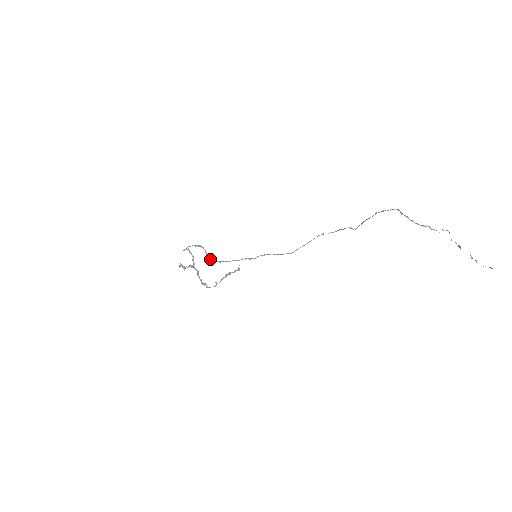
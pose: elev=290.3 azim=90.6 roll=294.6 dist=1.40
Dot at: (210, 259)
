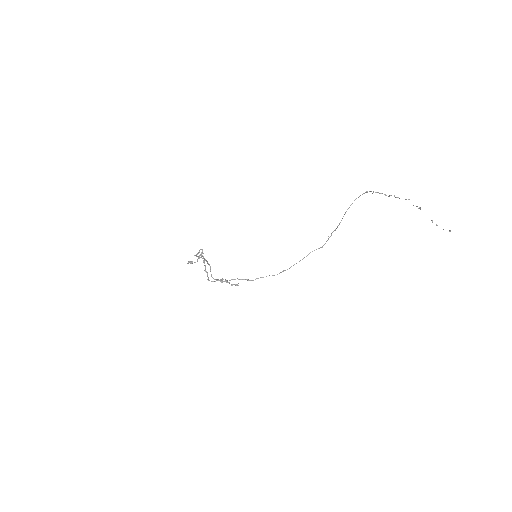
Dot at: (213, 278)
